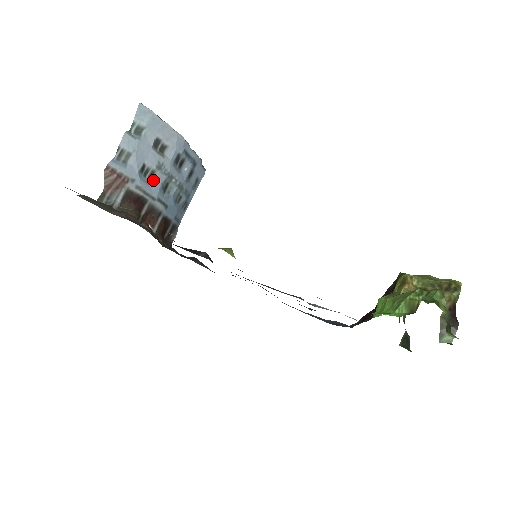
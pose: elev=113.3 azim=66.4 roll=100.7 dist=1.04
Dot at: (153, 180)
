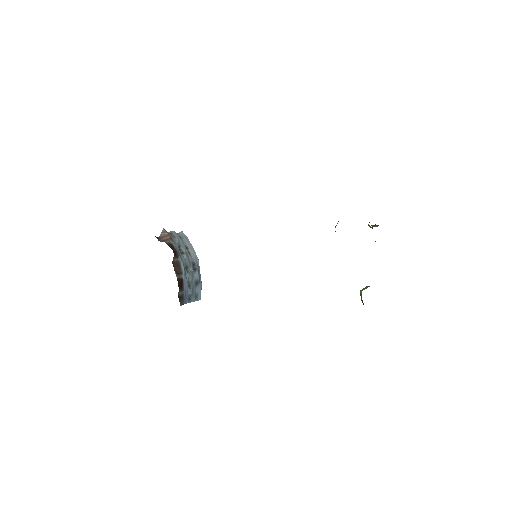
Dot at: (182, 256)
